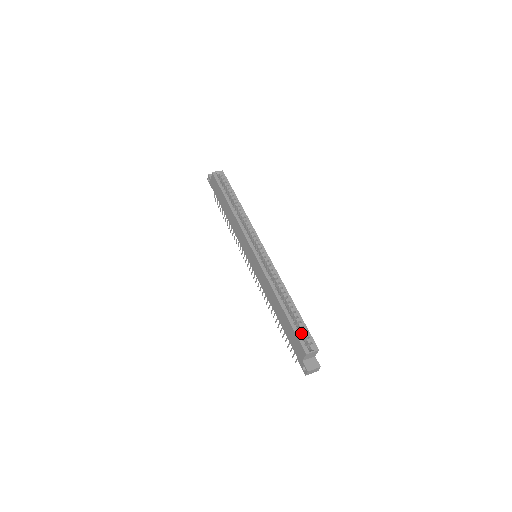
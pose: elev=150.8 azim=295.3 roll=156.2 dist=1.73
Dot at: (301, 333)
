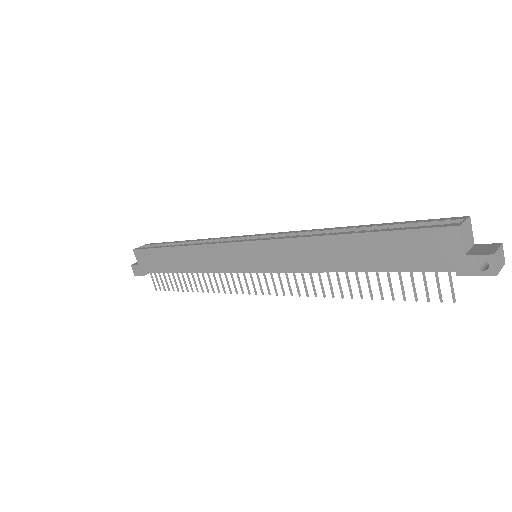
Dot at: occluded
